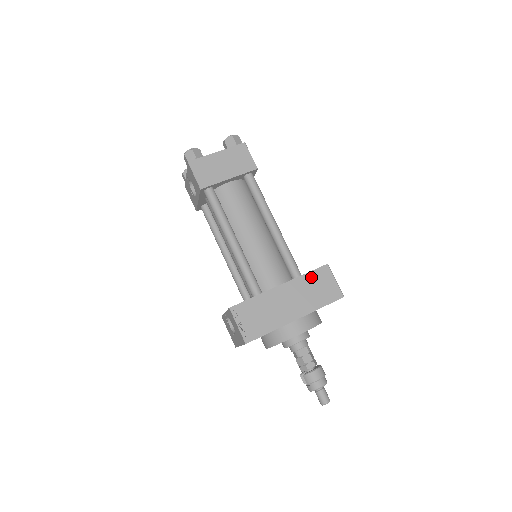
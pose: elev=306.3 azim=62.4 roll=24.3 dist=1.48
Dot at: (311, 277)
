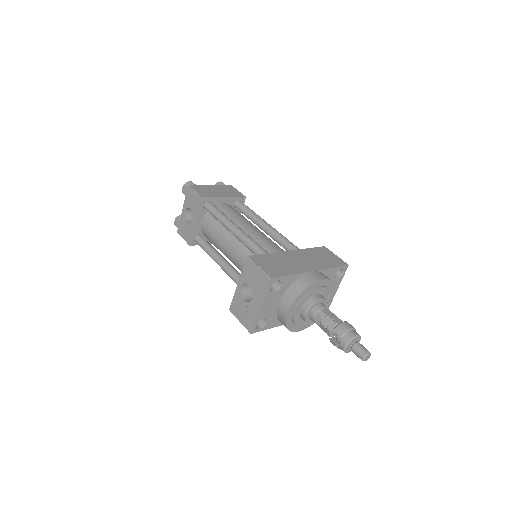
Dot at: (314, 251)
